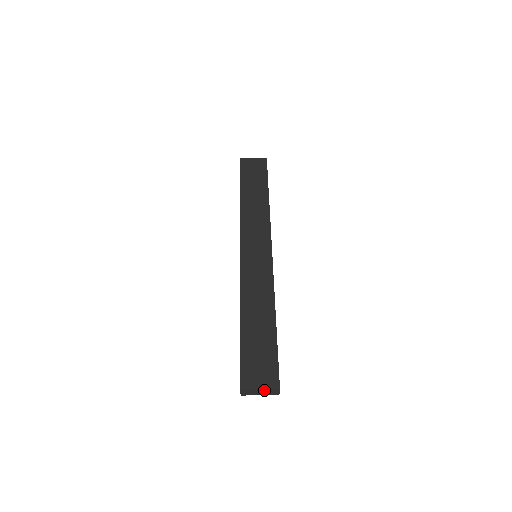
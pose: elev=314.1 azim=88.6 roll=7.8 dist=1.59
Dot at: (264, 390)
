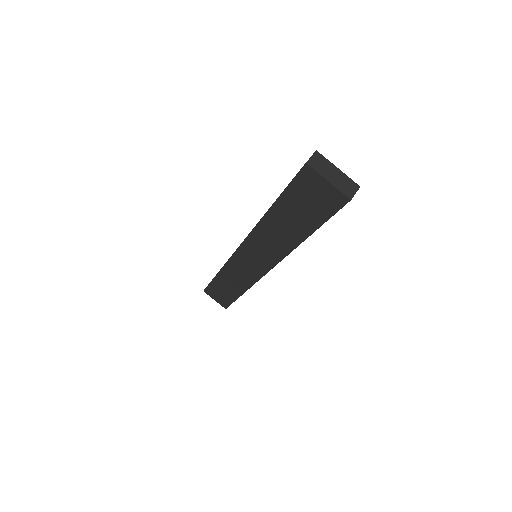
Dot at: (217, 302)
